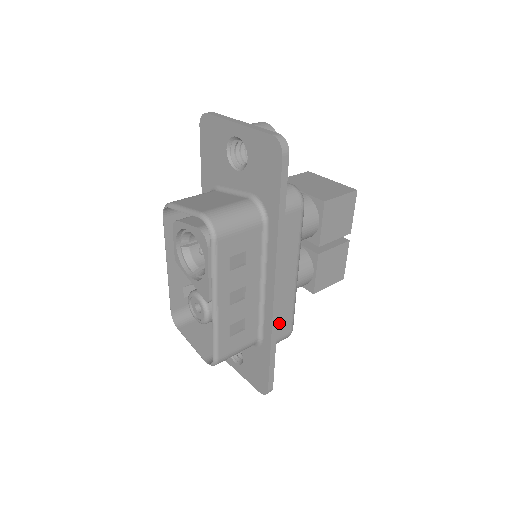
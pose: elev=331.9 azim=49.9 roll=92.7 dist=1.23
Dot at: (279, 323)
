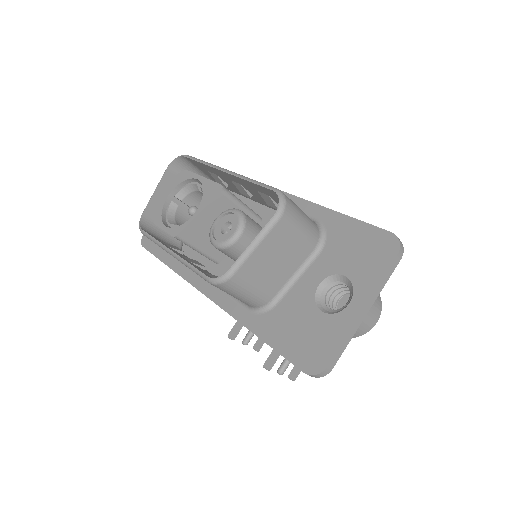
Dot at: occluded
